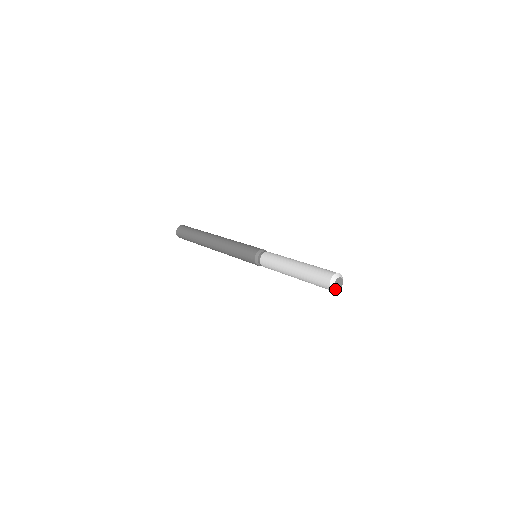
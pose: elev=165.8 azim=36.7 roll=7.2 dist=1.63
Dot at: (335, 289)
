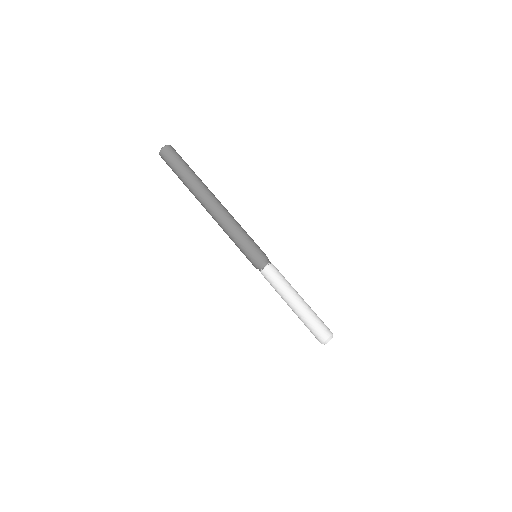
Dot at: occluded
